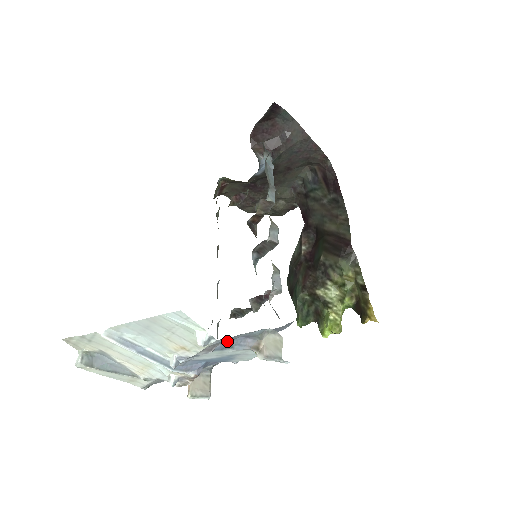
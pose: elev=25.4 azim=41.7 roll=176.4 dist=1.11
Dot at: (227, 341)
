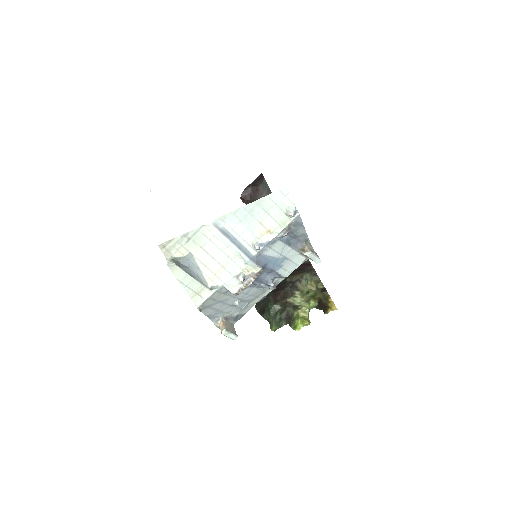
Dot at: (292, 234)
